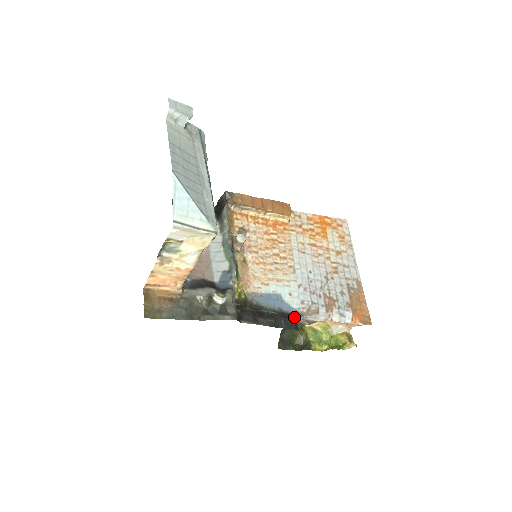
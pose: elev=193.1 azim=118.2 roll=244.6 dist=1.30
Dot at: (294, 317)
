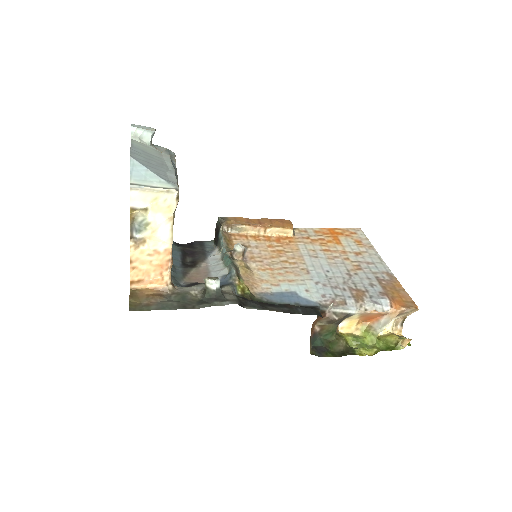
Dot at: (315, 307)
